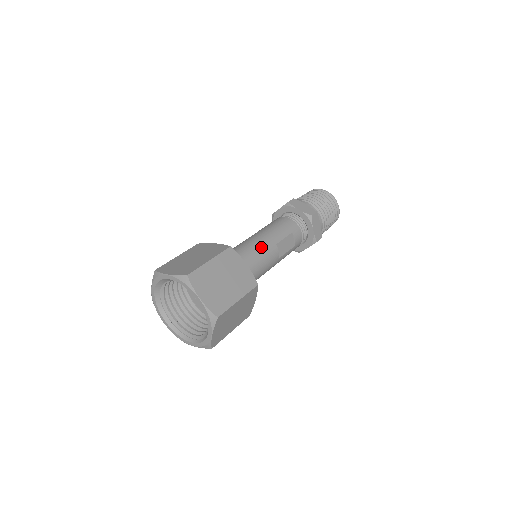
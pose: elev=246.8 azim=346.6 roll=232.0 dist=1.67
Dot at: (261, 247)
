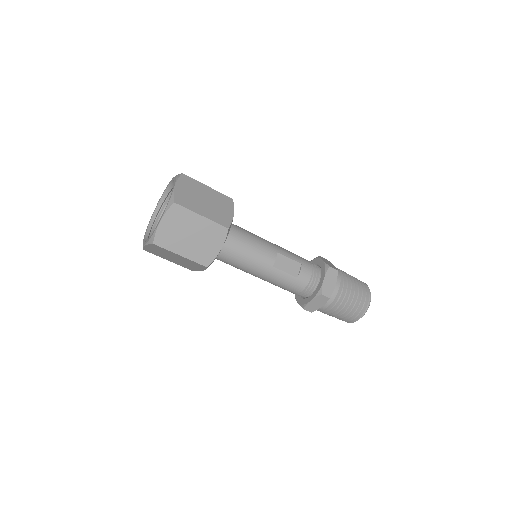
Dot at: (262, 240)
